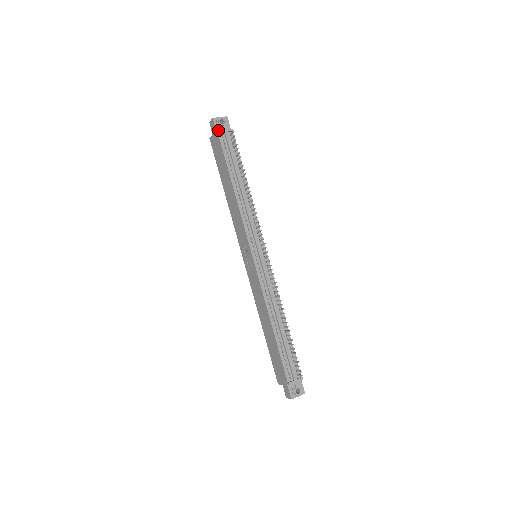
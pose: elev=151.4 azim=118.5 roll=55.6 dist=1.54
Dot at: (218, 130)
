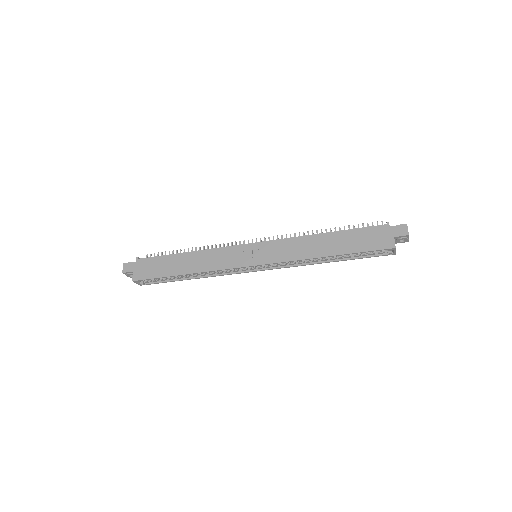
Dot at: (136, 257)
